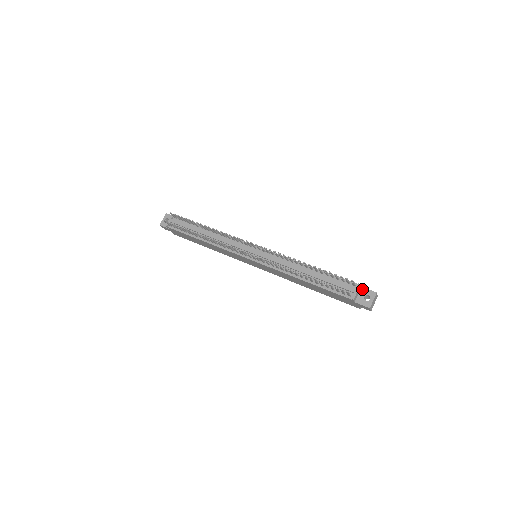
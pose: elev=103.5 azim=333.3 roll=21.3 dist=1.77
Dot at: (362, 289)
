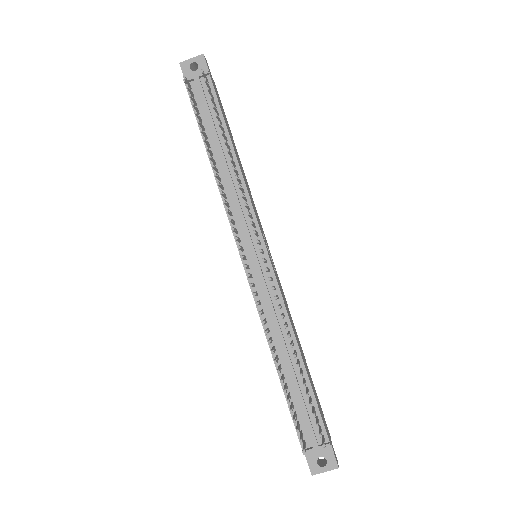
Dot at: occluded
